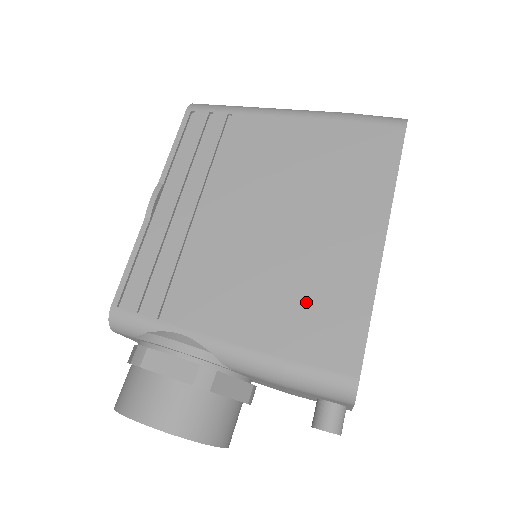
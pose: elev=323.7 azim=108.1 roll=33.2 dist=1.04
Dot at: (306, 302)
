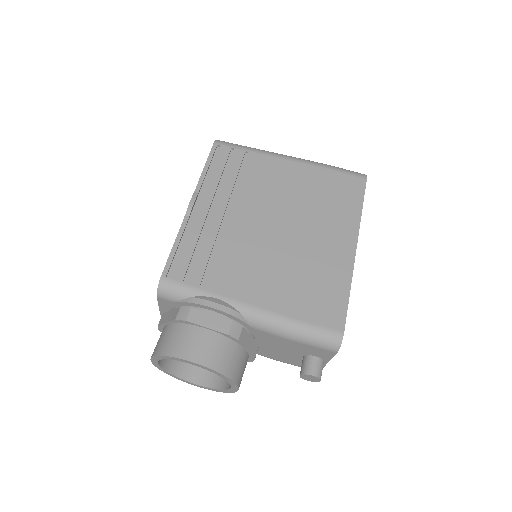
Dot at: (307, 283)
